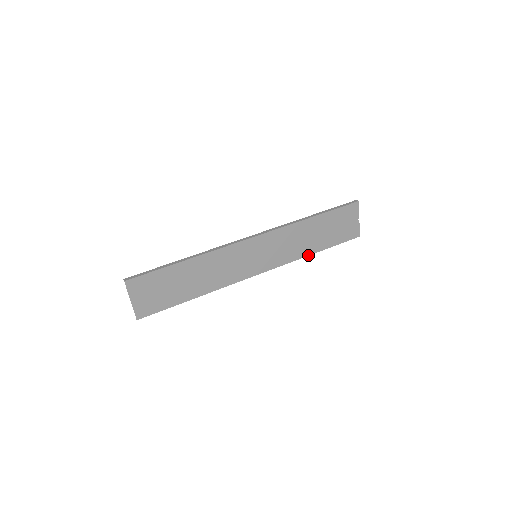
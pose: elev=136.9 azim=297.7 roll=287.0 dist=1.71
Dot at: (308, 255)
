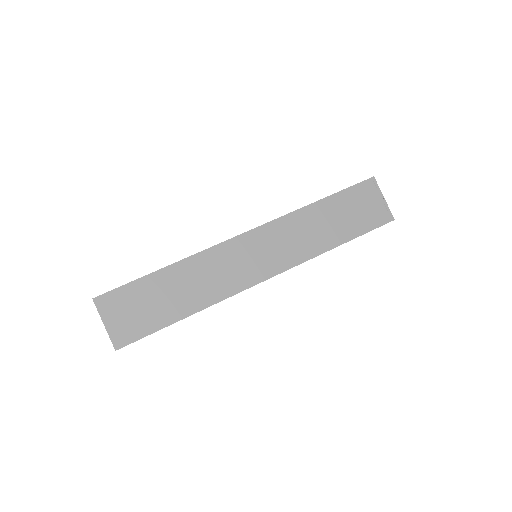
Dot at: (329, 250)
